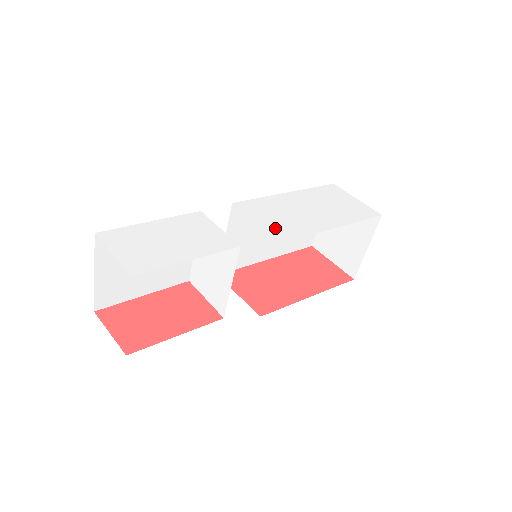
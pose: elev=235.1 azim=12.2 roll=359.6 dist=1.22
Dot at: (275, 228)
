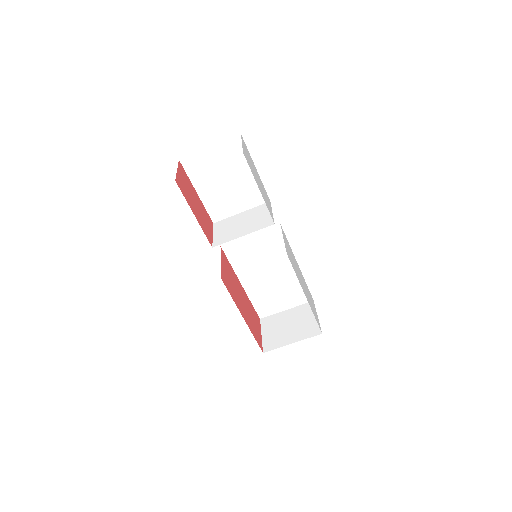
Dot at: (287, 250)
